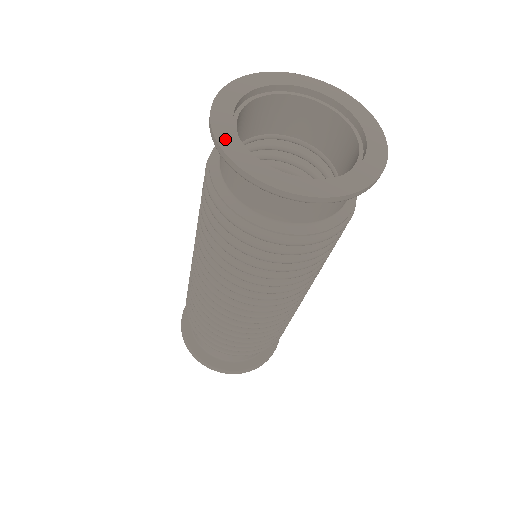
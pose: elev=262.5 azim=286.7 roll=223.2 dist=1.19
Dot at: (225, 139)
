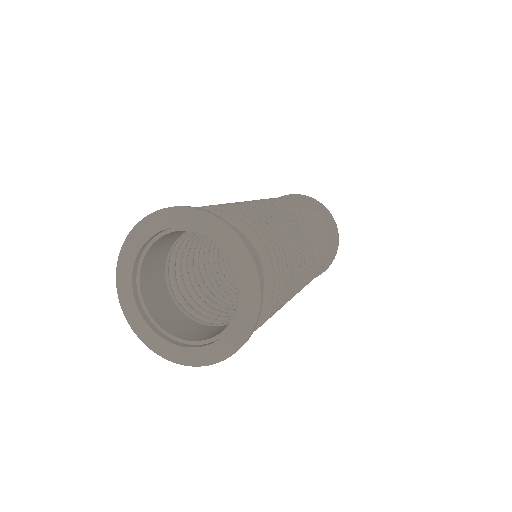
Dot at: (155, 345)
